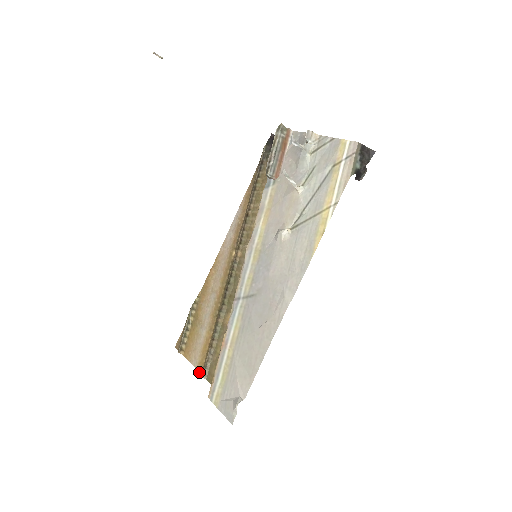
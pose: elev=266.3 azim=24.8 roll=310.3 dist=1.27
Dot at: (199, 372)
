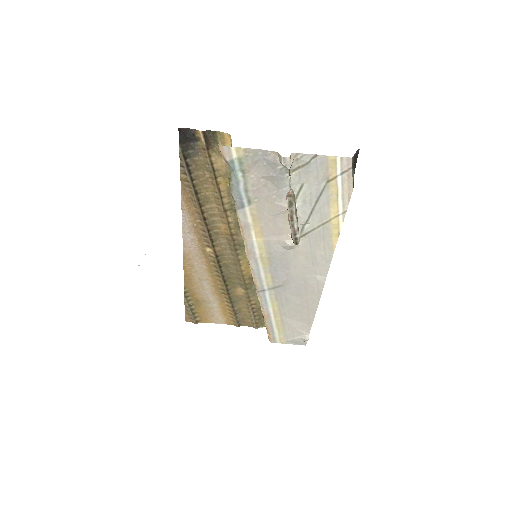
Dot at: occluded
